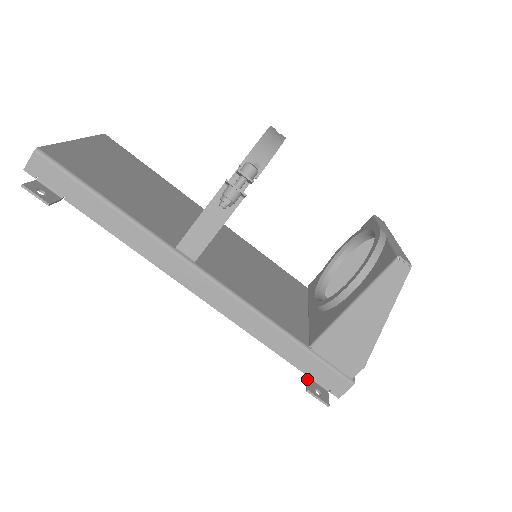
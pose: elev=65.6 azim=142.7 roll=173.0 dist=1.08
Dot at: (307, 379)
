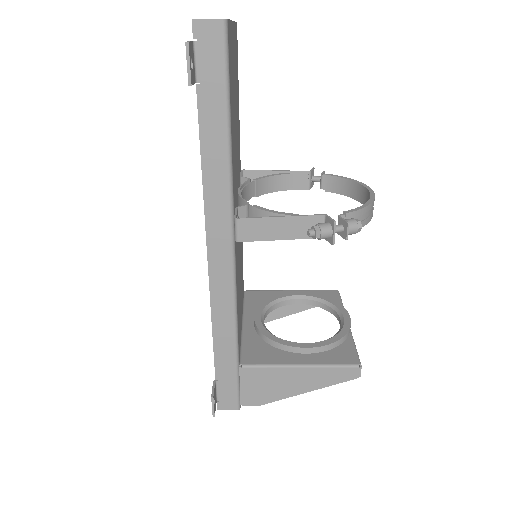
Dot at: (215, 384)
